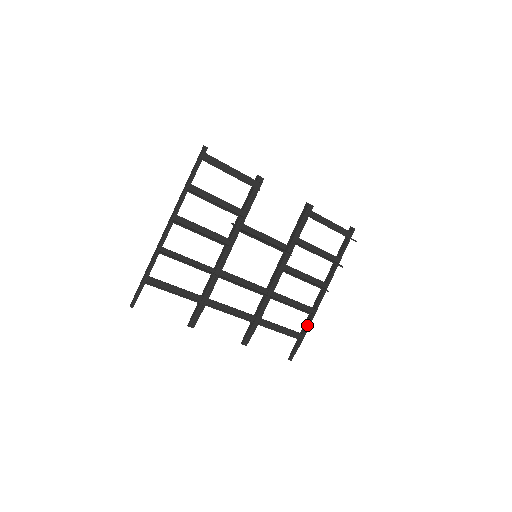
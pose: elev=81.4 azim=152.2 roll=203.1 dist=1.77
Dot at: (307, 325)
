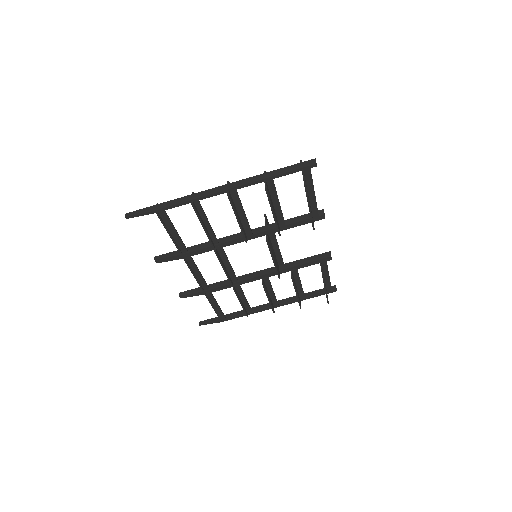
Dot at: (236, 316)
